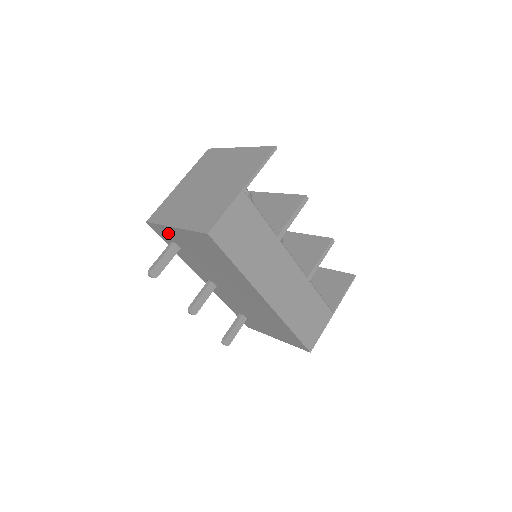
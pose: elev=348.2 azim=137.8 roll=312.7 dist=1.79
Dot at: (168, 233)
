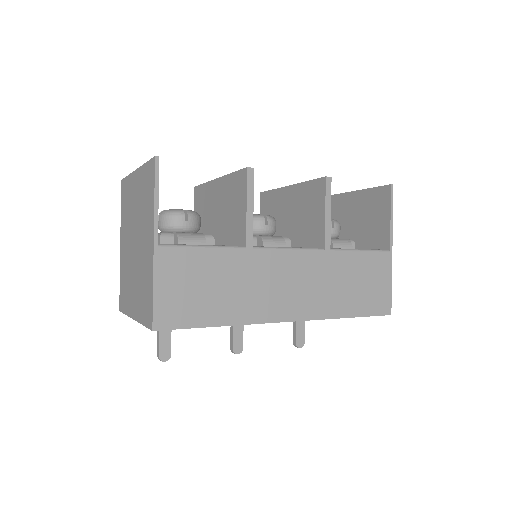
Dot at: occluded
